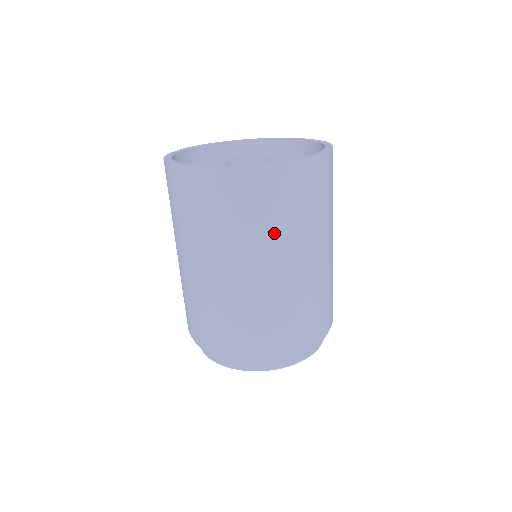
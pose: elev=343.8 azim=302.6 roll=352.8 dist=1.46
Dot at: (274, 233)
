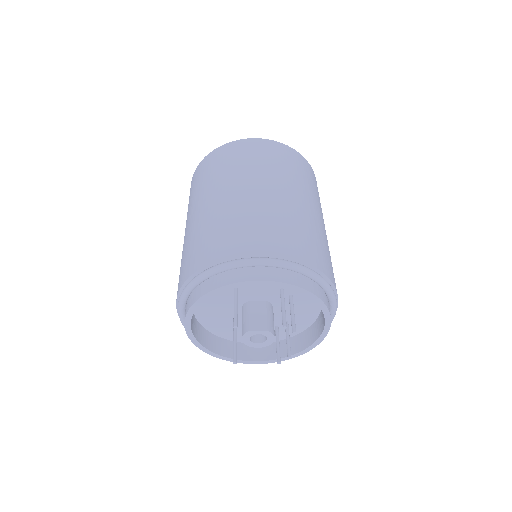
Dot at: (309, 188)
